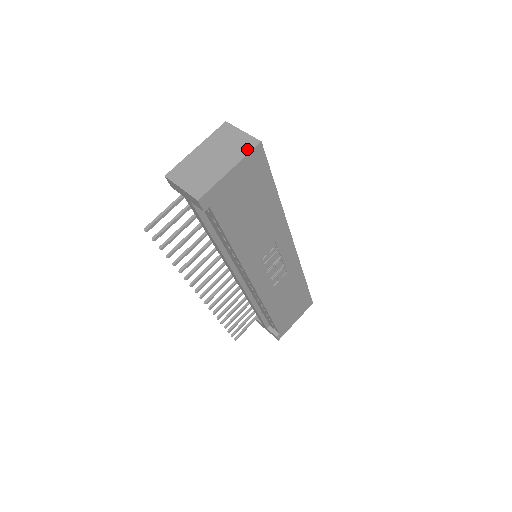
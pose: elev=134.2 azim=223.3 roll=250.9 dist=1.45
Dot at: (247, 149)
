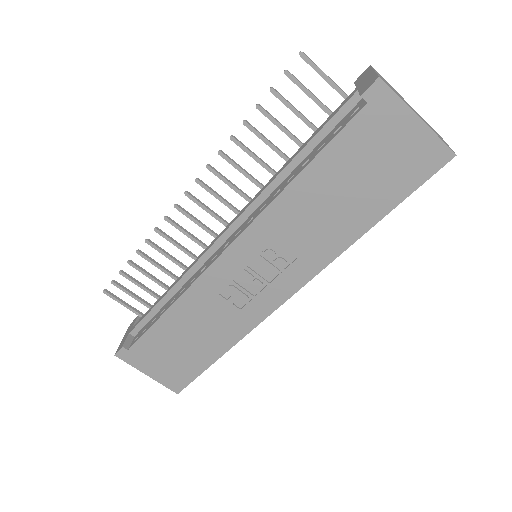
Dot at: occluded
